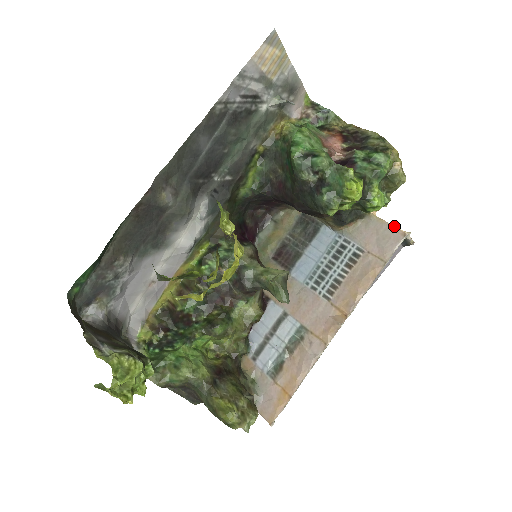
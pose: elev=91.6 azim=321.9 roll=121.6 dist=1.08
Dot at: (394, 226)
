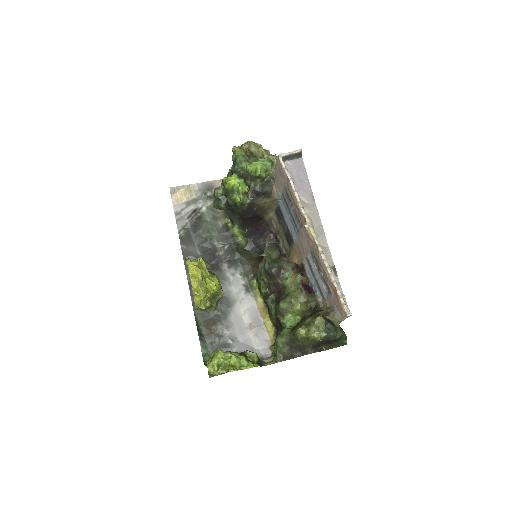
Dot at: (276, 161)
